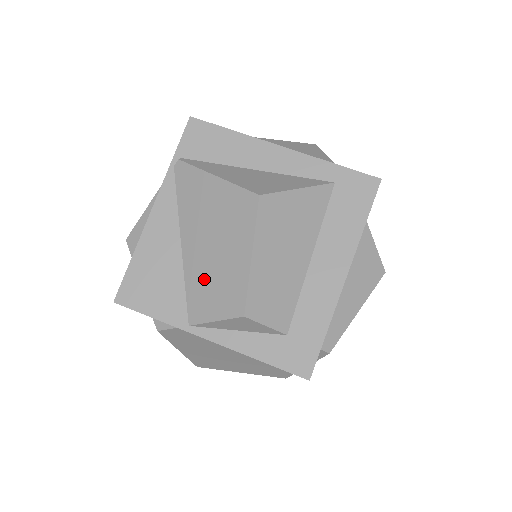
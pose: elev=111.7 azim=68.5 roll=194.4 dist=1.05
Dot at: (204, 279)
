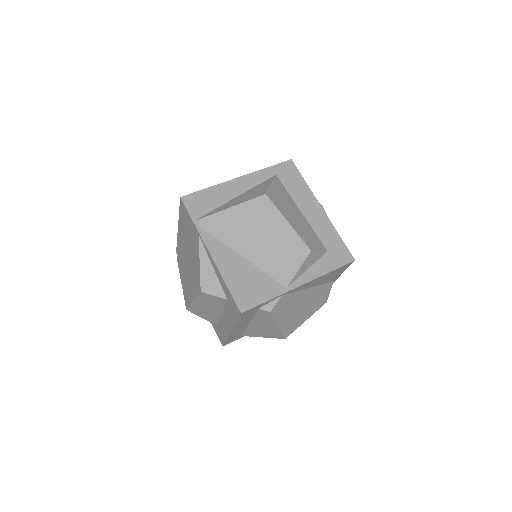
Dot at: (273, 258)
